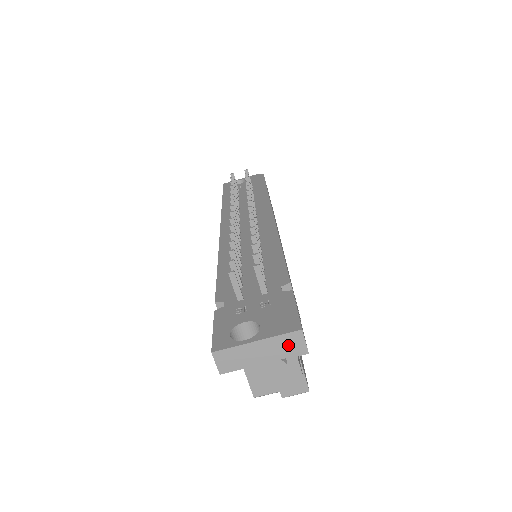
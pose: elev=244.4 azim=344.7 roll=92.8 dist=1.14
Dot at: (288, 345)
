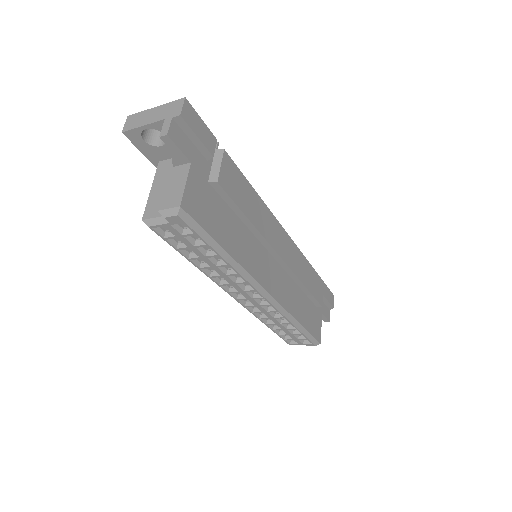
Dot at: (171, 109)
